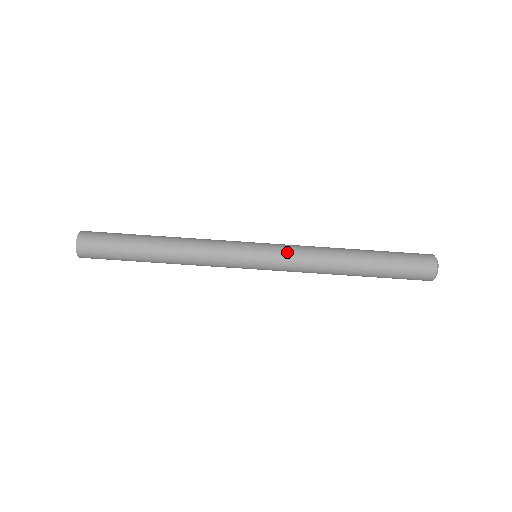
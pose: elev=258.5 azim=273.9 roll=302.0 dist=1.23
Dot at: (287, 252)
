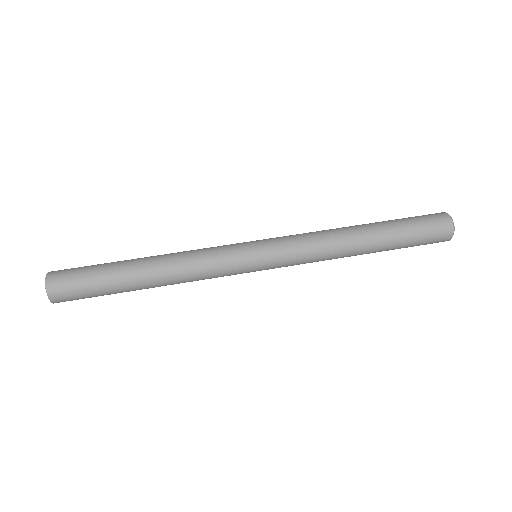
Dot at: (286, 236)
